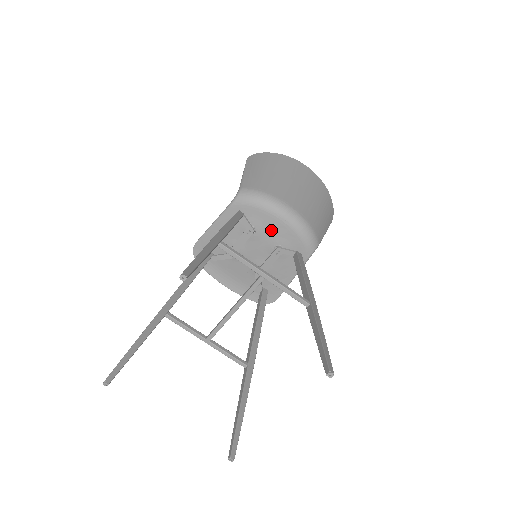
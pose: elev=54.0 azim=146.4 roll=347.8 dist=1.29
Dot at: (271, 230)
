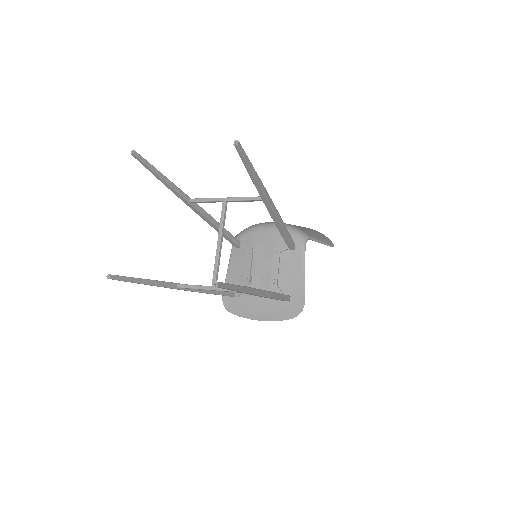
Dot at: (265, 242)
